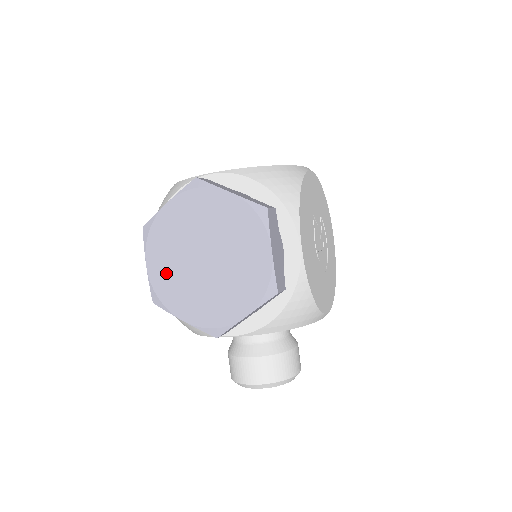
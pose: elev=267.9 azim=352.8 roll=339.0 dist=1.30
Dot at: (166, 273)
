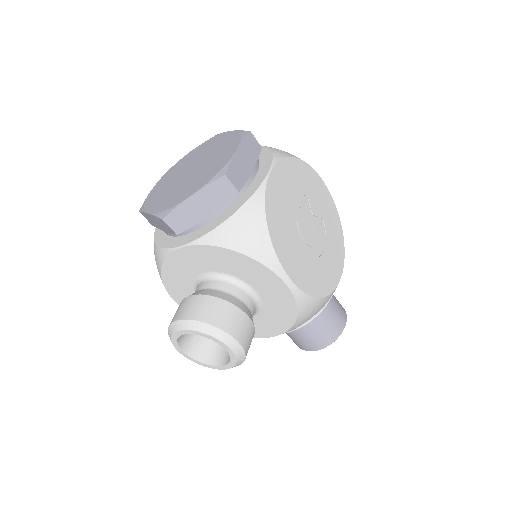
Dot at: (161, 188)
